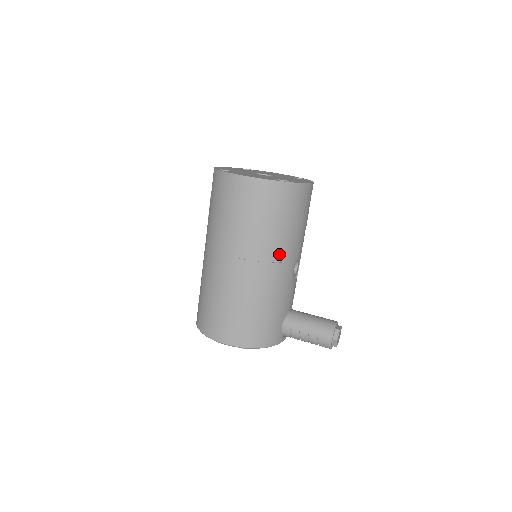
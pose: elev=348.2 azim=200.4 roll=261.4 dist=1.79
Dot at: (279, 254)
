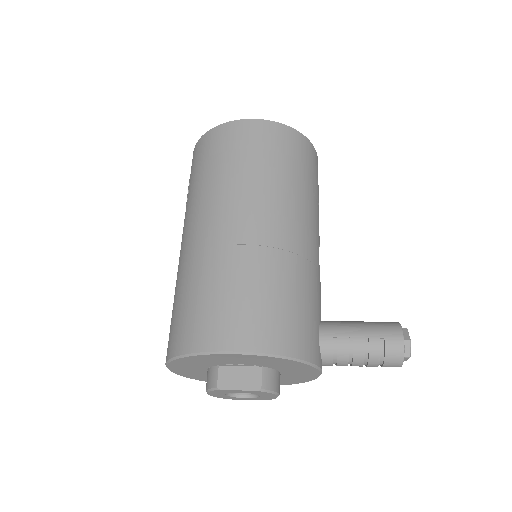
Dot at: (302, 214)
